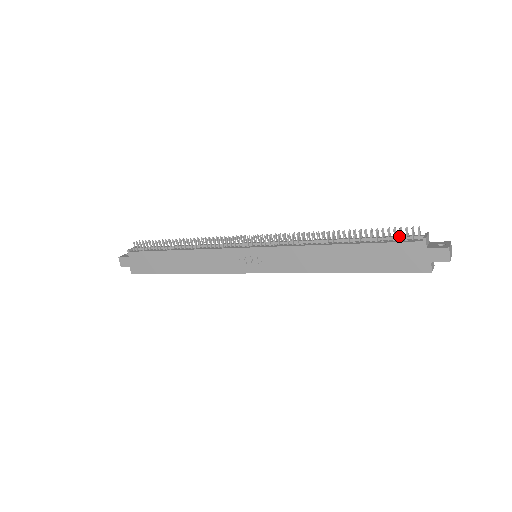
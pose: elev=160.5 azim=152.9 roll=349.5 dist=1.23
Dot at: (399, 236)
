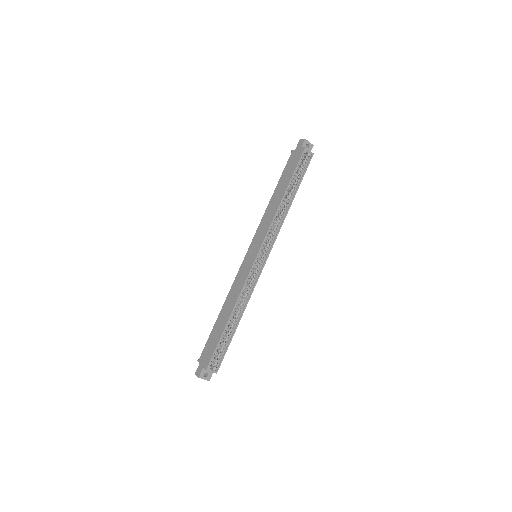
Dot at: occluded
